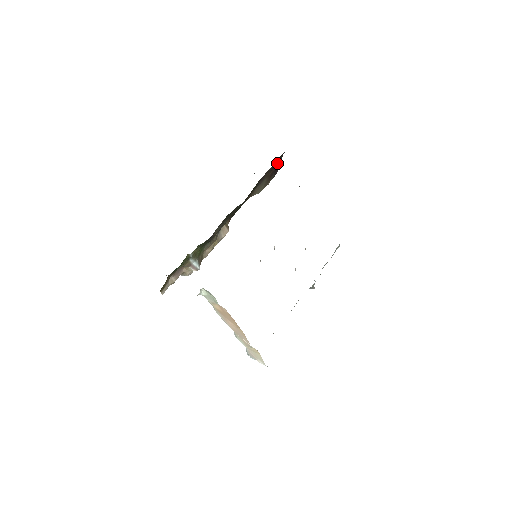
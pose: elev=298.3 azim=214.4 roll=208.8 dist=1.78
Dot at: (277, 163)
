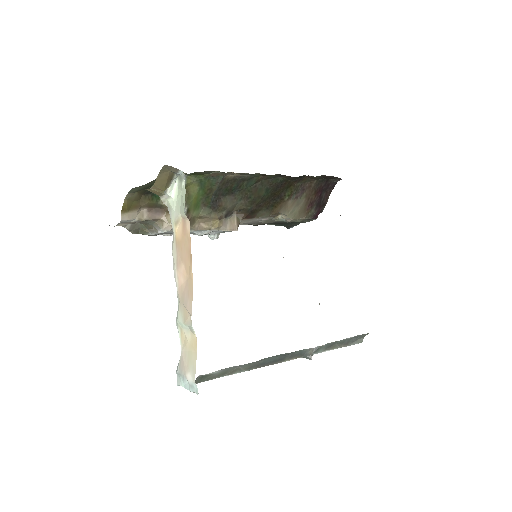
Dot at: (323, 194)
